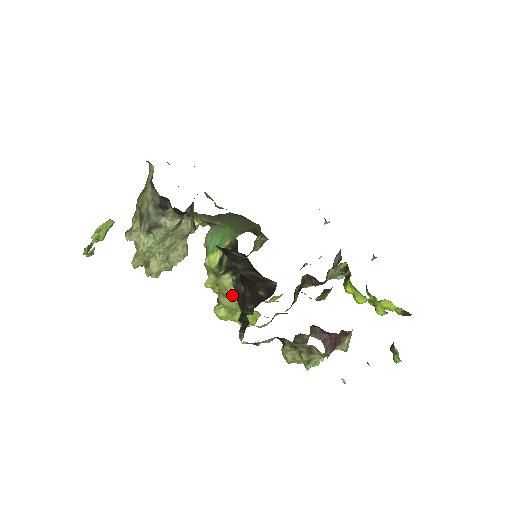
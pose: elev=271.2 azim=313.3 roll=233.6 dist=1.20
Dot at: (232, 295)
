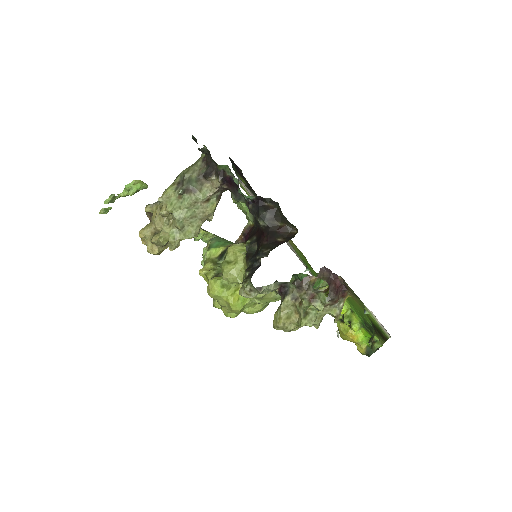
Dot at: (239, 259)
